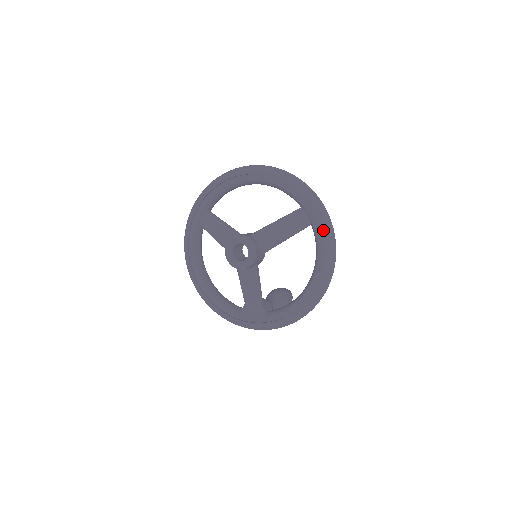
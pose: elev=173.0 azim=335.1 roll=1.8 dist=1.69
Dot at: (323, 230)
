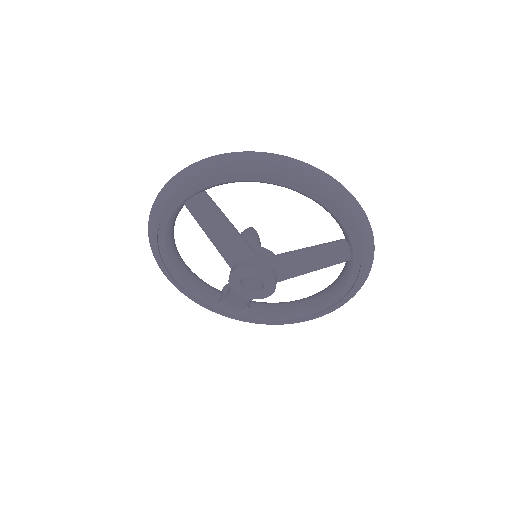
Dot at: (362, 275)
